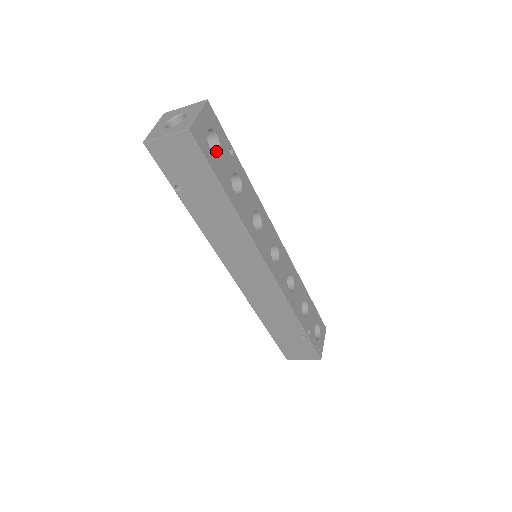
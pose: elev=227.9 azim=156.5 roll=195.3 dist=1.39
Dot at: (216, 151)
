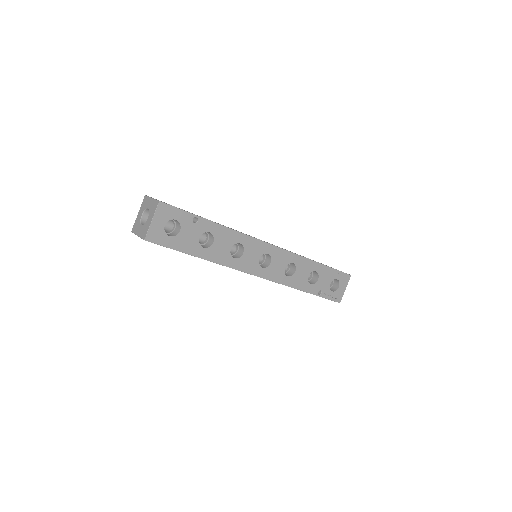
Dot at: (178, 231)
